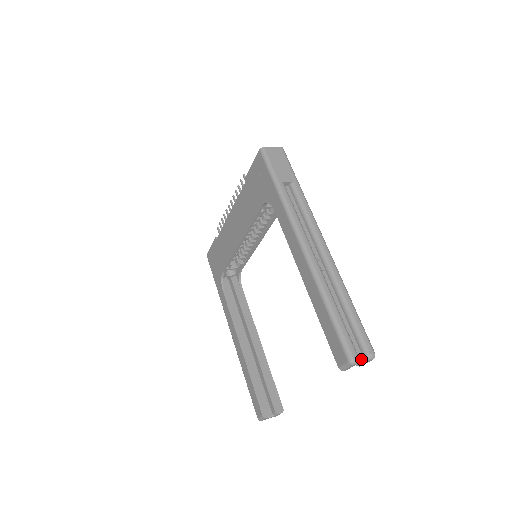
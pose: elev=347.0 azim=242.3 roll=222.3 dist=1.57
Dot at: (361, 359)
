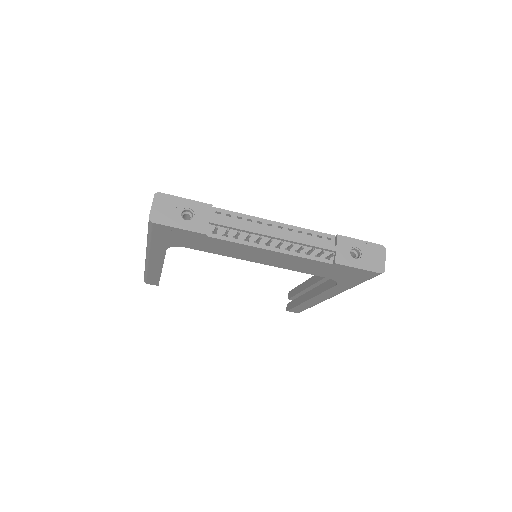
Dot at: occluded
